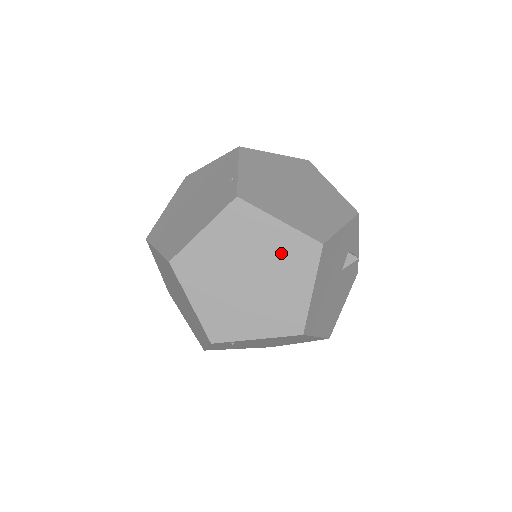
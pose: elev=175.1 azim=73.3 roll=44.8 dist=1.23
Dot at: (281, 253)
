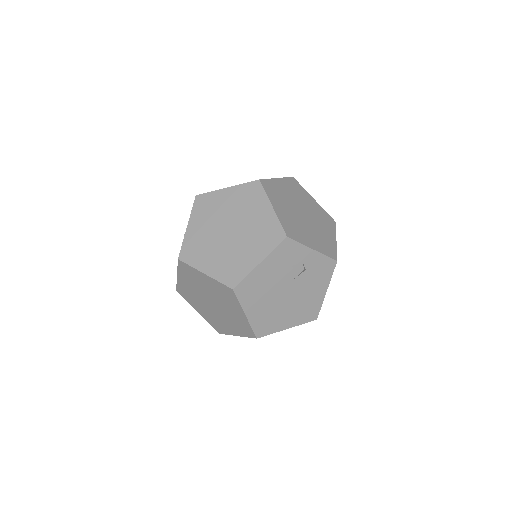
Dot at: (217, 292)
